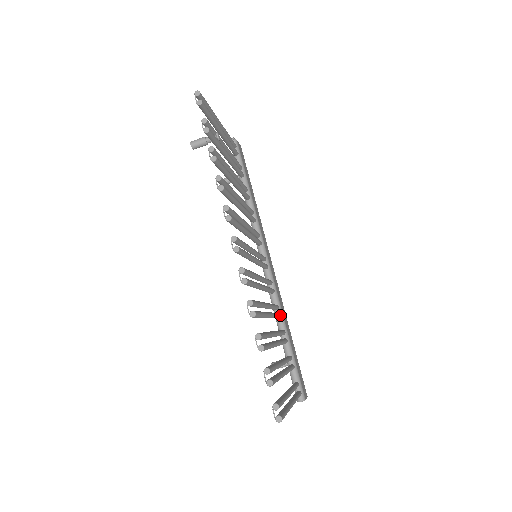
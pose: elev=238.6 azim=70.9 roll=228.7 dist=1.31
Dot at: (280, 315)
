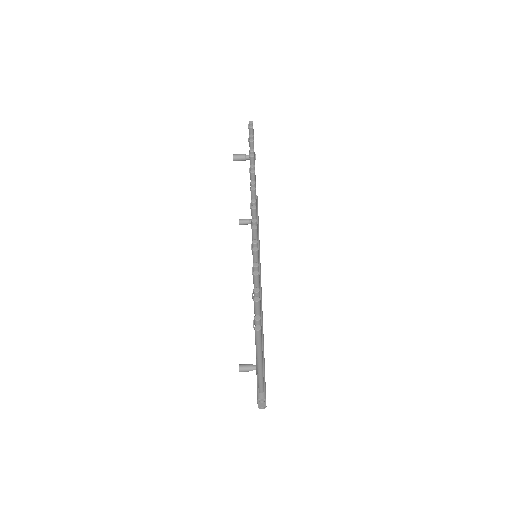
Dot at: (261, 319)
